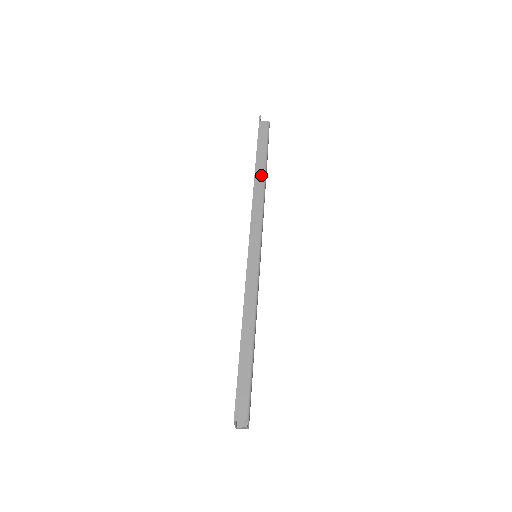
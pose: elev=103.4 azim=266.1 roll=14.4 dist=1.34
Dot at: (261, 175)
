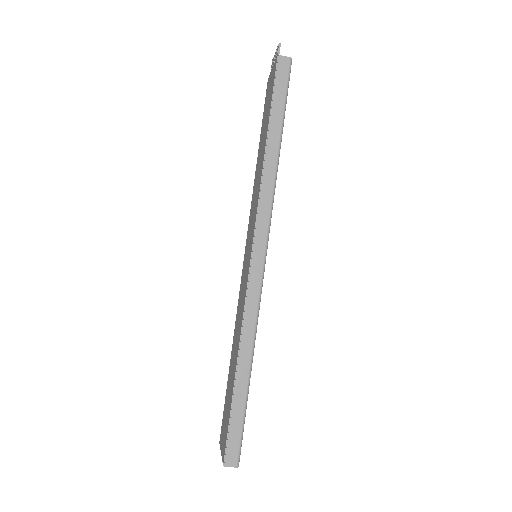
Dot at: (274, 151)
